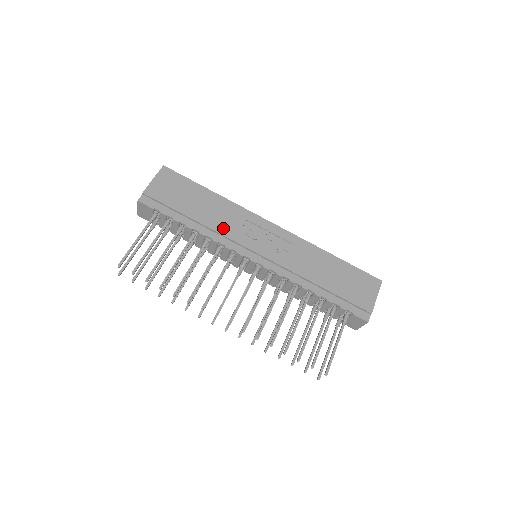
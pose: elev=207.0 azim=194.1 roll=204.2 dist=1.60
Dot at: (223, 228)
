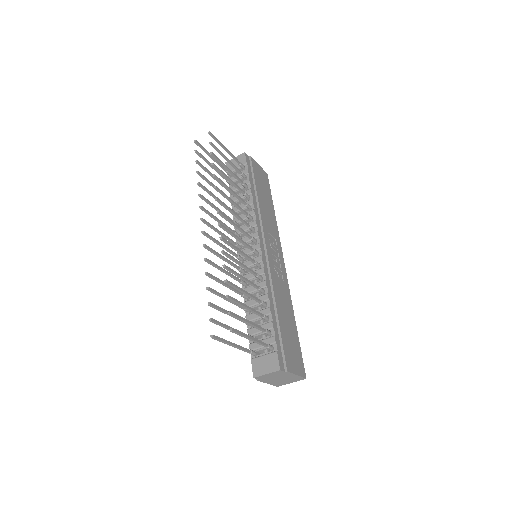
Dot at: (264, 218)
